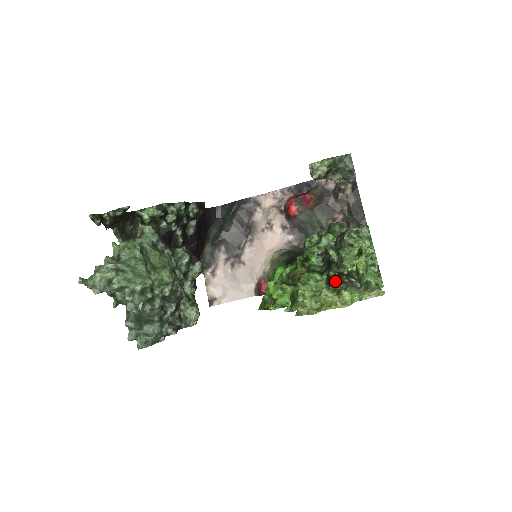
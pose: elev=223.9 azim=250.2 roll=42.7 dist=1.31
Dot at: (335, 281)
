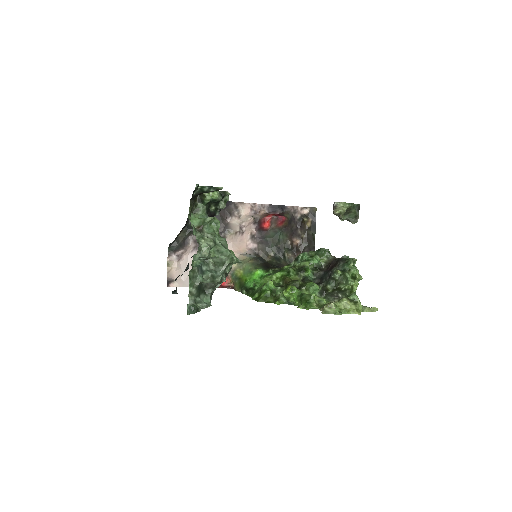
Dot at: (328, 293)
